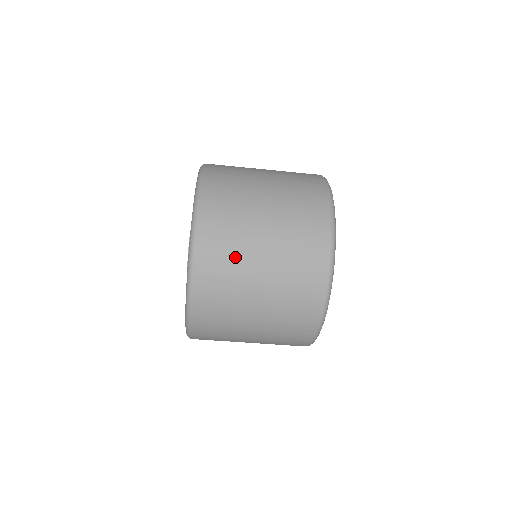
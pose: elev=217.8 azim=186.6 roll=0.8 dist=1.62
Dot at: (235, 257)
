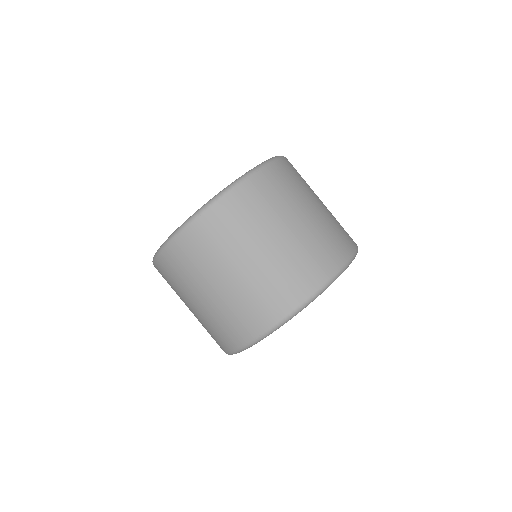
Dot at: (178, 287)
